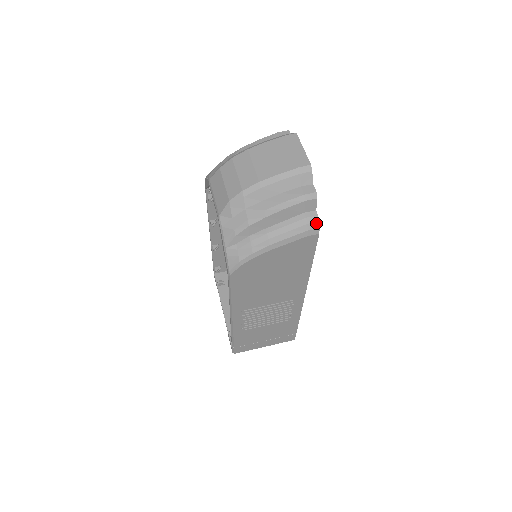
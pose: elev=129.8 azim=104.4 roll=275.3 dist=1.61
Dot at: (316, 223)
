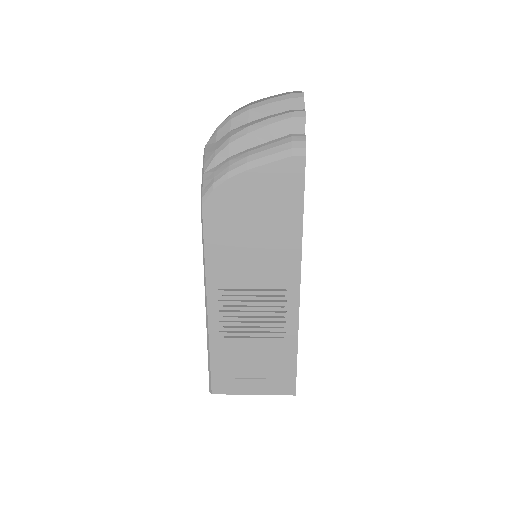
Dot at: (302, 142)
